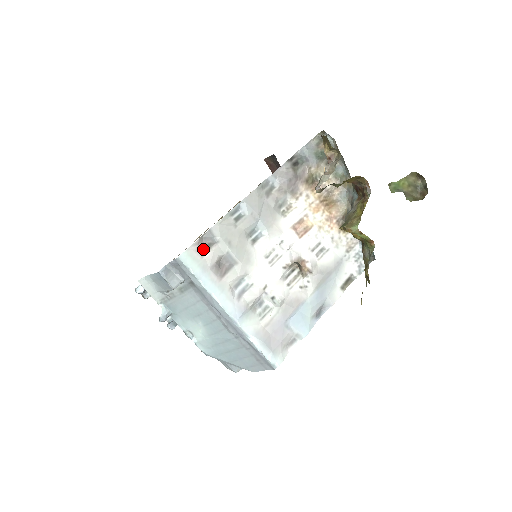
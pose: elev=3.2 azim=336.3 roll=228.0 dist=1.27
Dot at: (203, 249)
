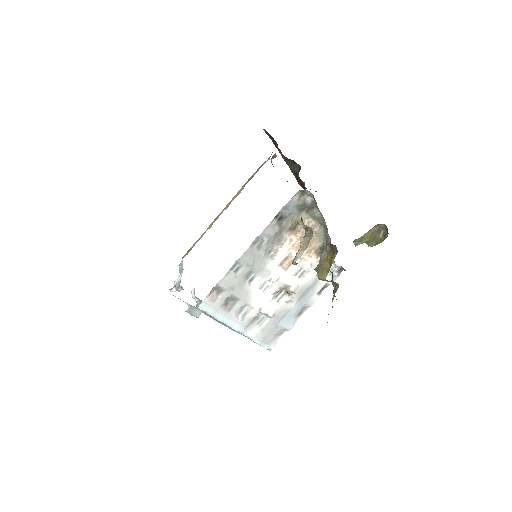
Dot at: (214, 296)
